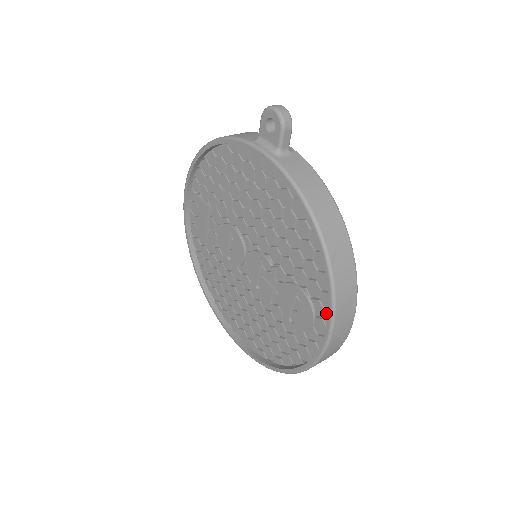
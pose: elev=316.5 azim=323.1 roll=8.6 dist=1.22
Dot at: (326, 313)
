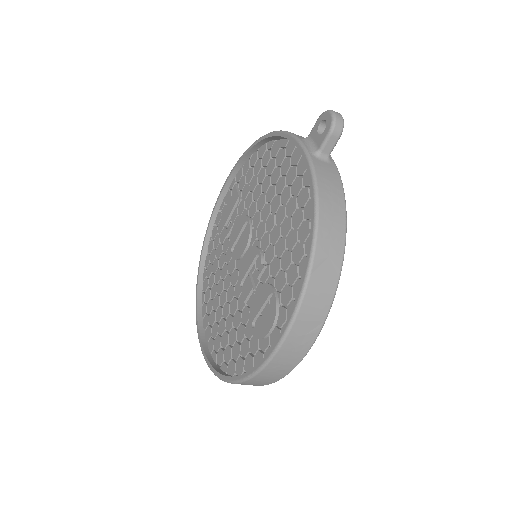
Dot at: occluded
